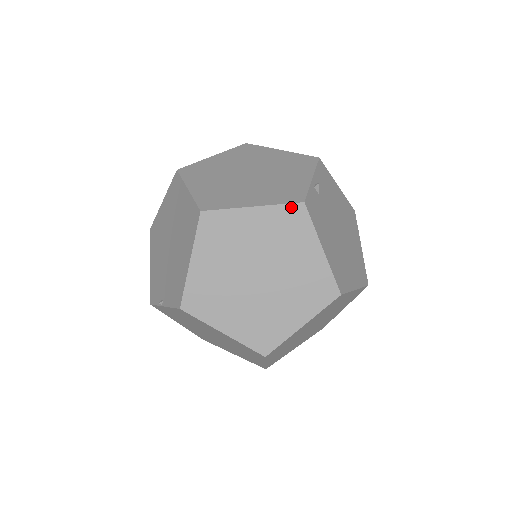
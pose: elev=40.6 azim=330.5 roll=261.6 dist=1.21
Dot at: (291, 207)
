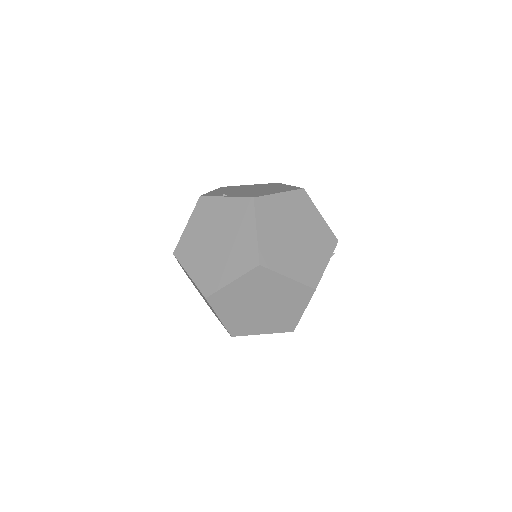
Dot at: (333, 235)
